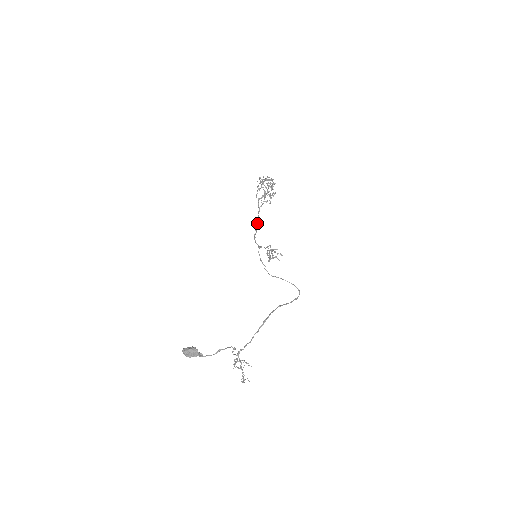
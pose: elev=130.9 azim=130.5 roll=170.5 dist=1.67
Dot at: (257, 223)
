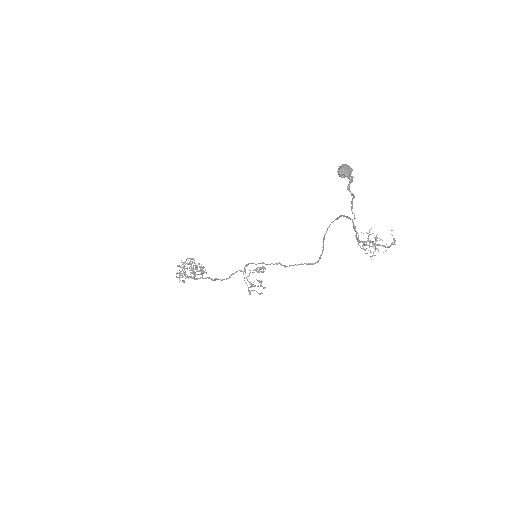
Dot at: (216, 278)
